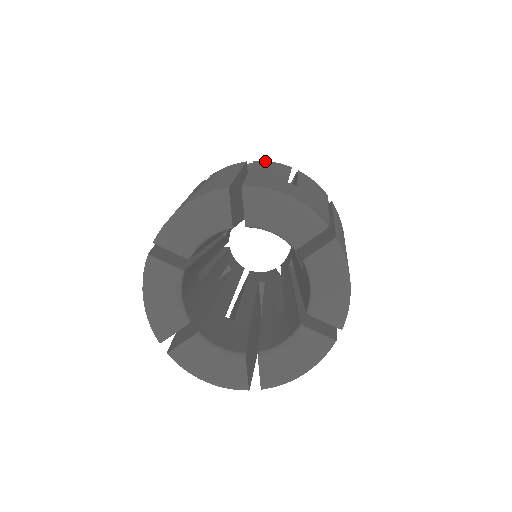
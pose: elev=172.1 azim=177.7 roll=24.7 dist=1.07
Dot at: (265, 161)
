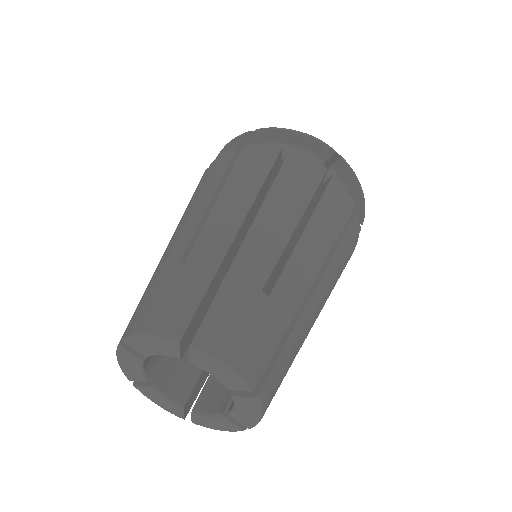
Dot at: (214, 162)
